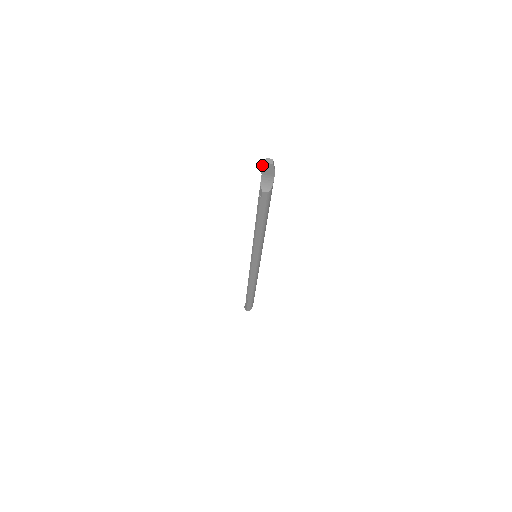
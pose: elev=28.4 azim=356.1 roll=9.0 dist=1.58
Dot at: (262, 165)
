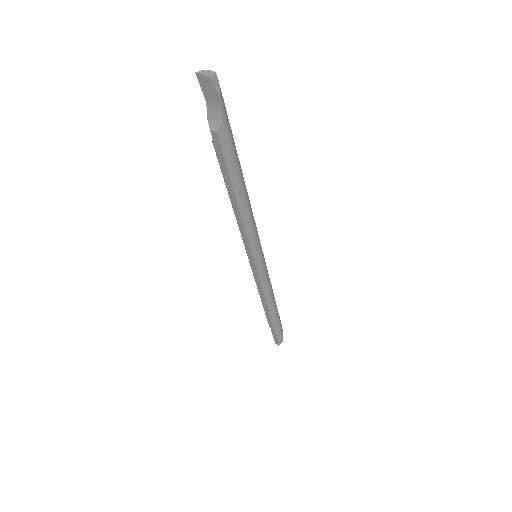
Dot at: (199, 80)
